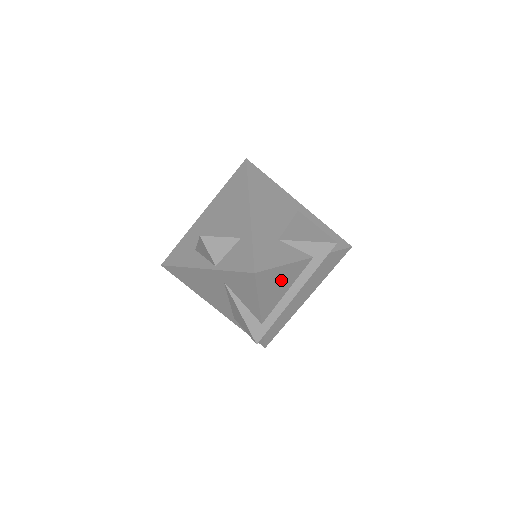
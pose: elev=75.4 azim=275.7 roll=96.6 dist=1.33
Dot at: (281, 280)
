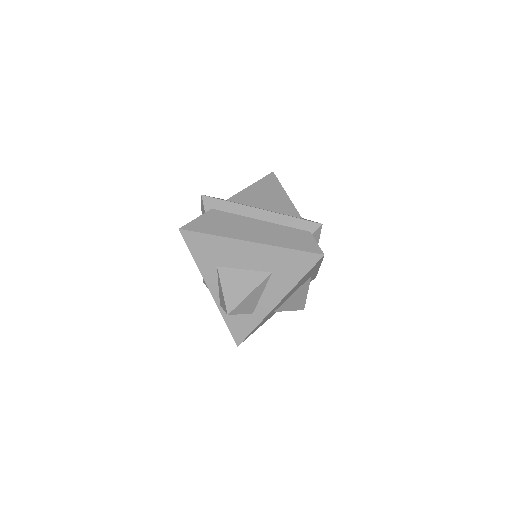
Dot at: occluded
